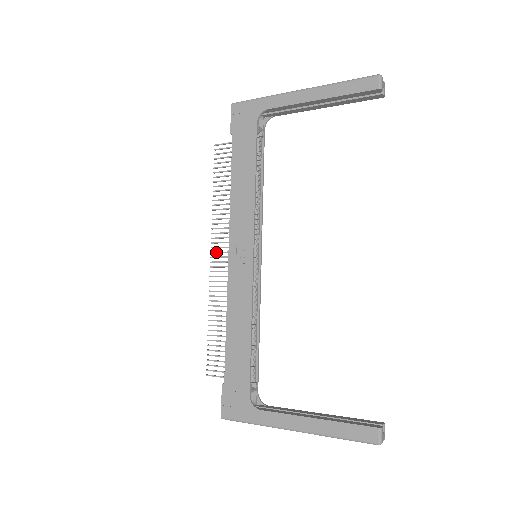
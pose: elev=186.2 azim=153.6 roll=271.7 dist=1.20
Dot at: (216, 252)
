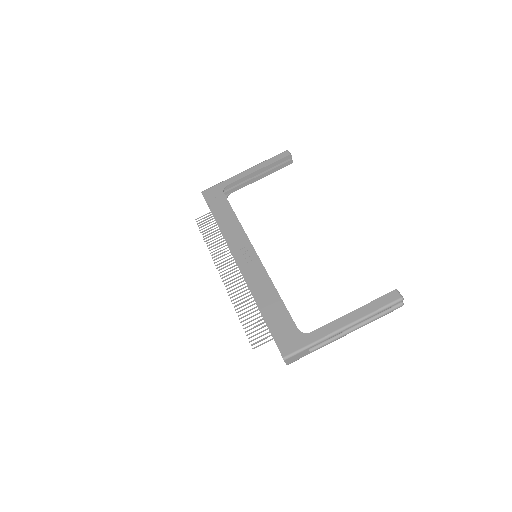
Dot at: (223, 271)
